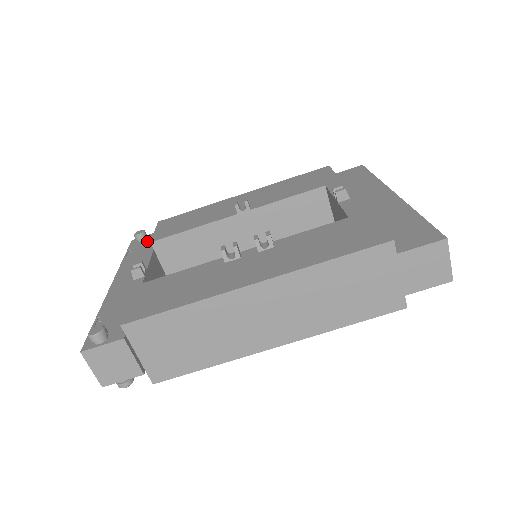
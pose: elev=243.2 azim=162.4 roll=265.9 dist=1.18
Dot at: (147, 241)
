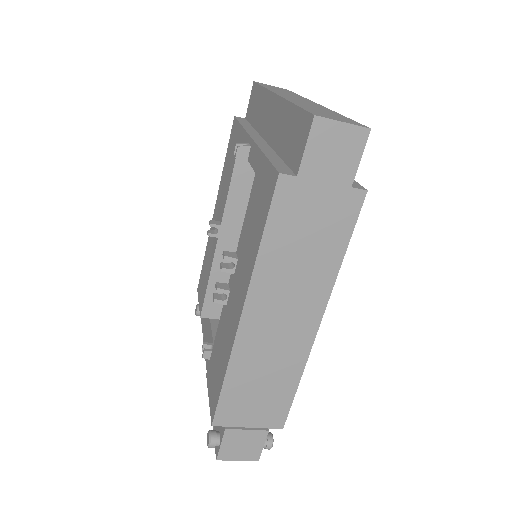
Dot at: occluded
